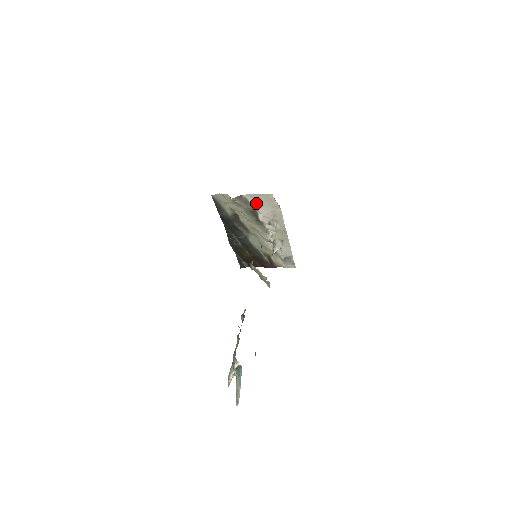
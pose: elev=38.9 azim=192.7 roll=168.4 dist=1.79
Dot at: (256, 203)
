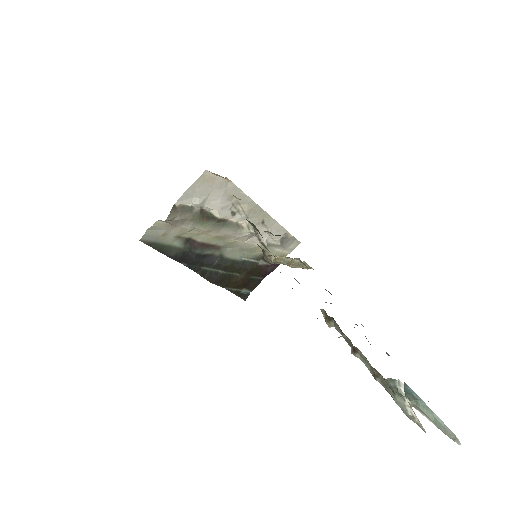
Dot at: (198, 200)
